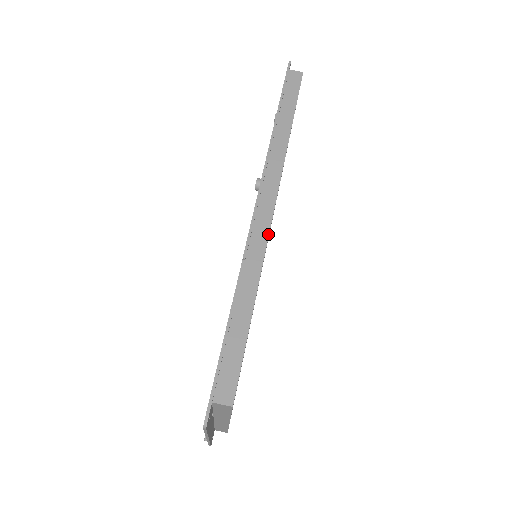
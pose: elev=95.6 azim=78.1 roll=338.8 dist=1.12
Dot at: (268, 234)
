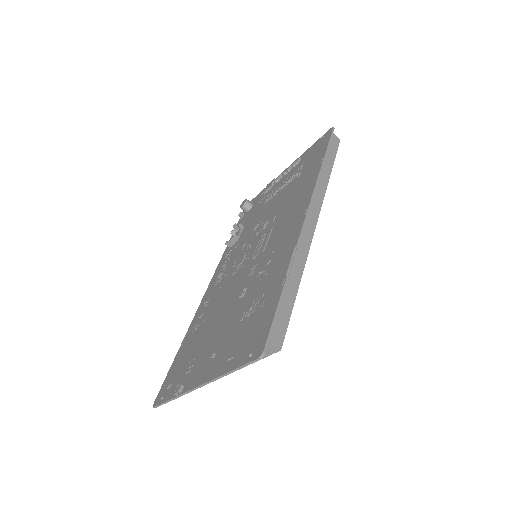
Dot at: (312, 237)
